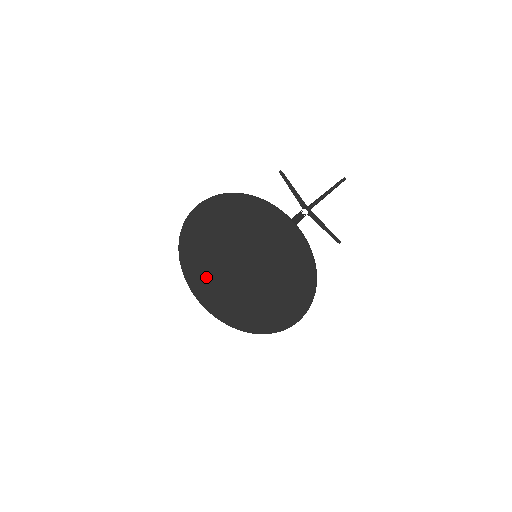
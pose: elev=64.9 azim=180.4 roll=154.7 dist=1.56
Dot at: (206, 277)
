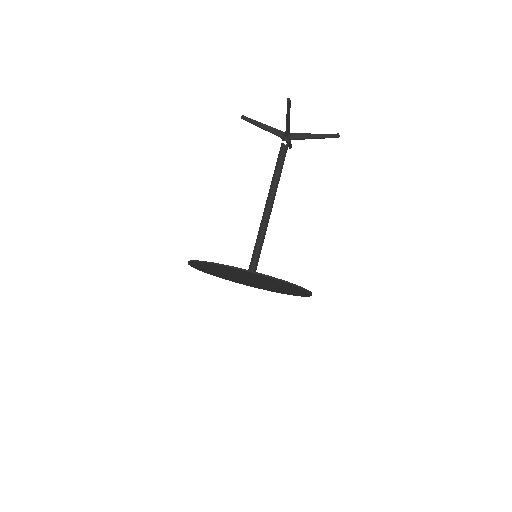
Dot at: (241, 282)
